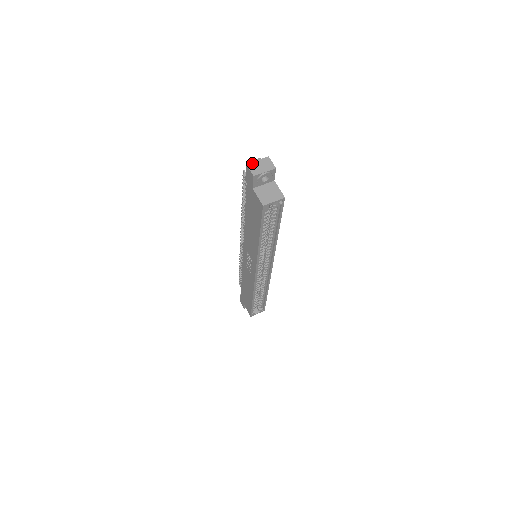
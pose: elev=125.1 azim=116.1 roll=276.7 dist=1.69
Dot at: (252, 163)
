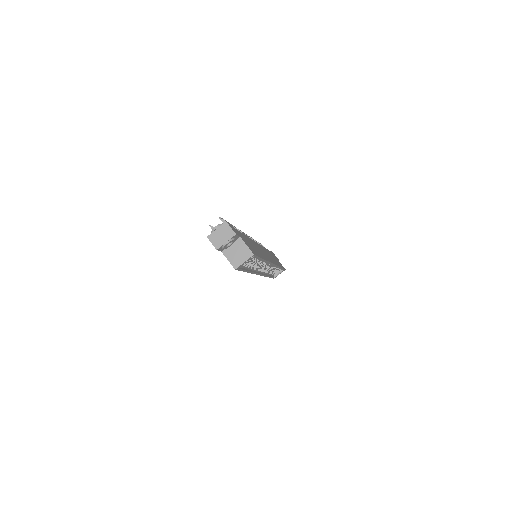
Dot at: (212, 234)
